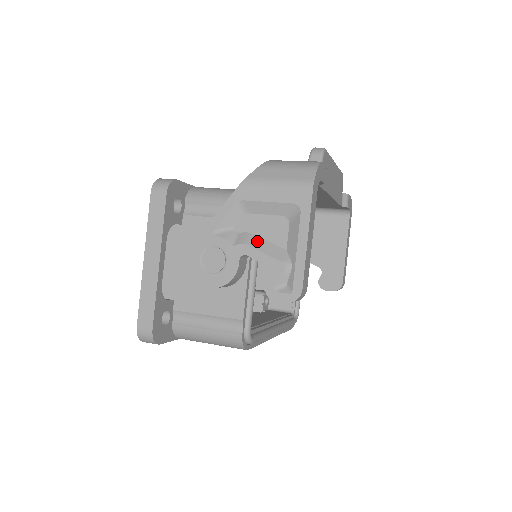
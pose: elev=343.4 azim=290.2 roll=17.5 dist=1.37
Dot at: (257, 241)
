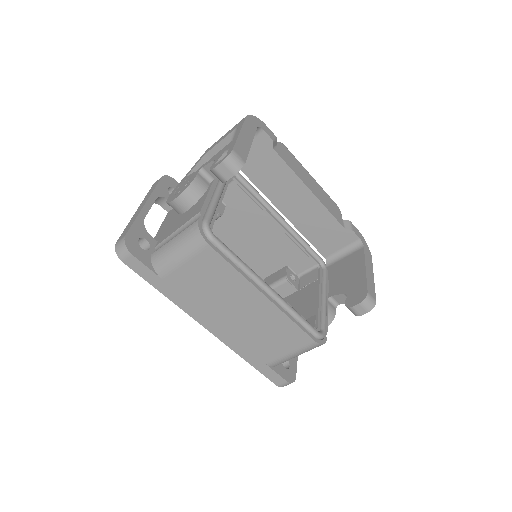
Dot at: occluded
